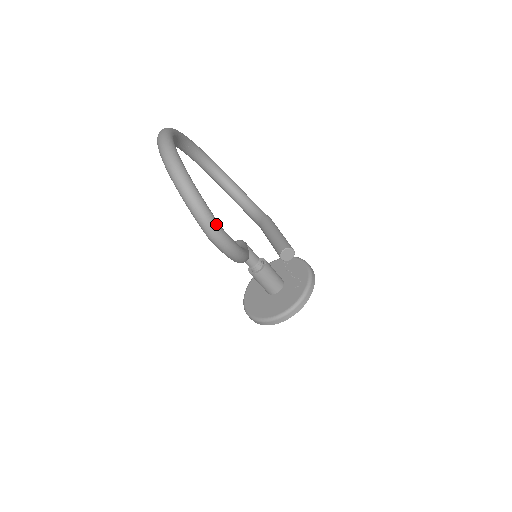
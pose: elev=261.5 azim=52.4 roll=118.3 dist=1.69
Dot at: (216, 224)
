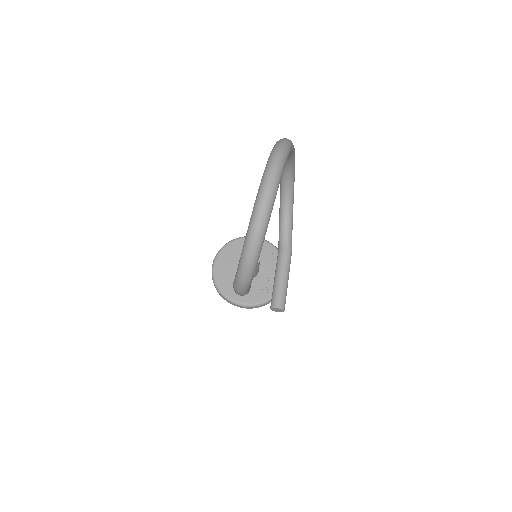
Dot at: (248, 287)
